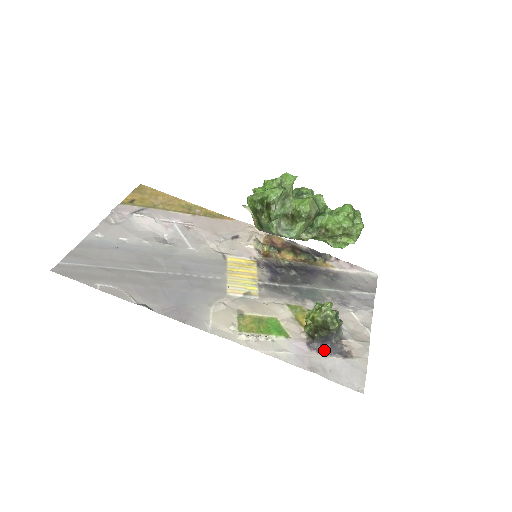
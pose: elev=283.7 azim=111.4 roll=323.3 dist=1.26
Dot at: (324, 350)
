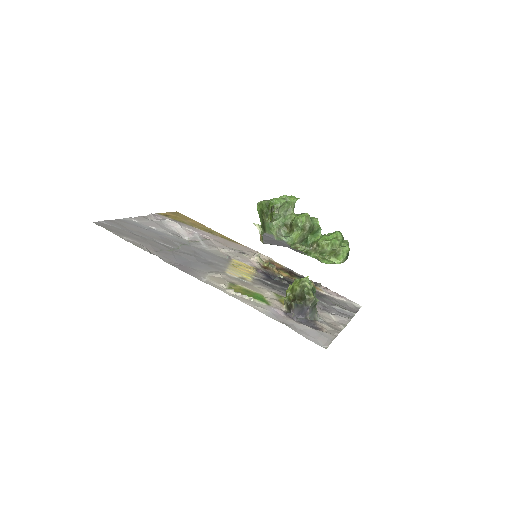
Dot at: (298, 321)
